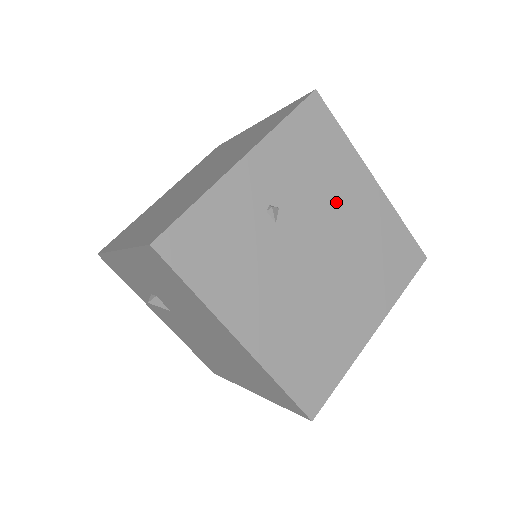
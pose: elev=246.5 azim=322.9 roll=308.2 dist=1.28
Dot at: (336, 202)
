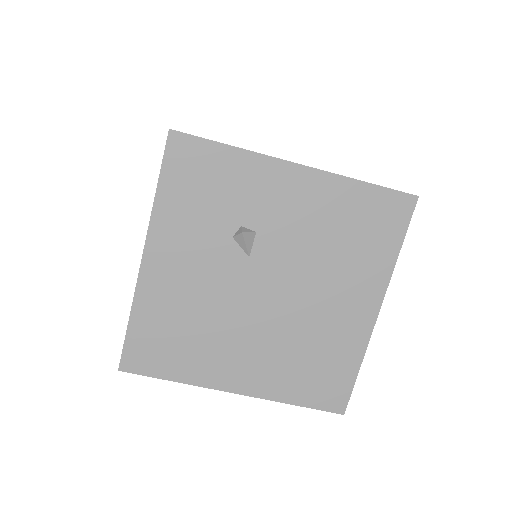
Dot at: occluded
